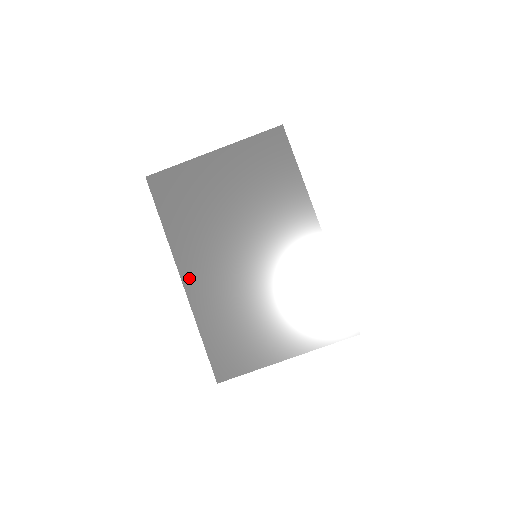
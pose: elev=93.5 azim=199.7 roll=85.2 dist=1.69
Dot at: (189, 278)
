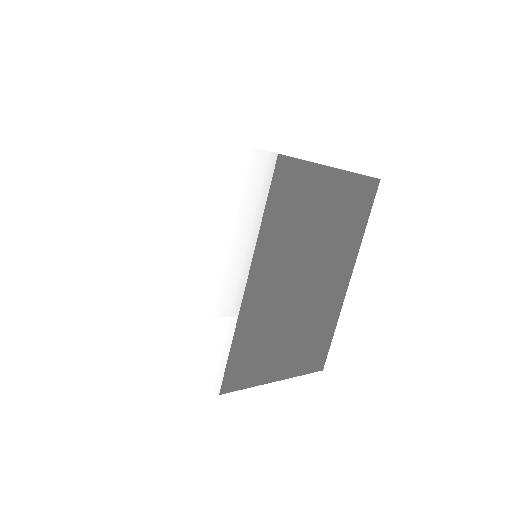
Dot at: (253, 284)
